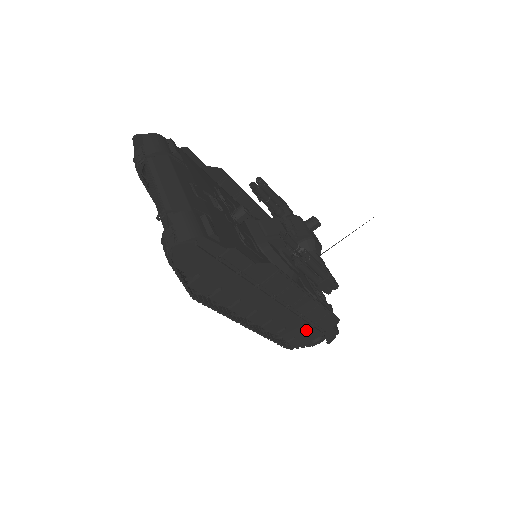
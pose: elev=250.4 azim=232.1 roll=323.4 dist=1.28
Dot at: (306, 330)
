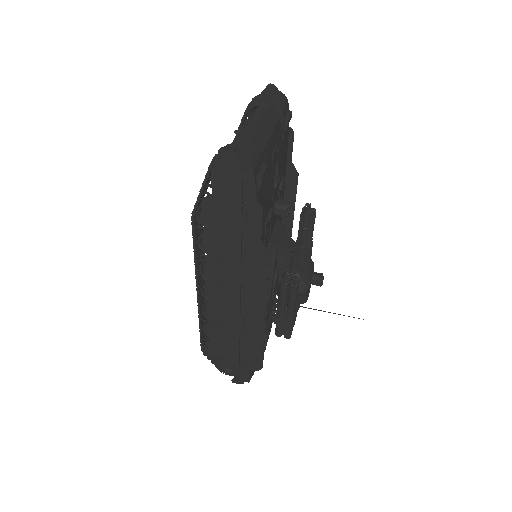
Dot at: (232, 347)
